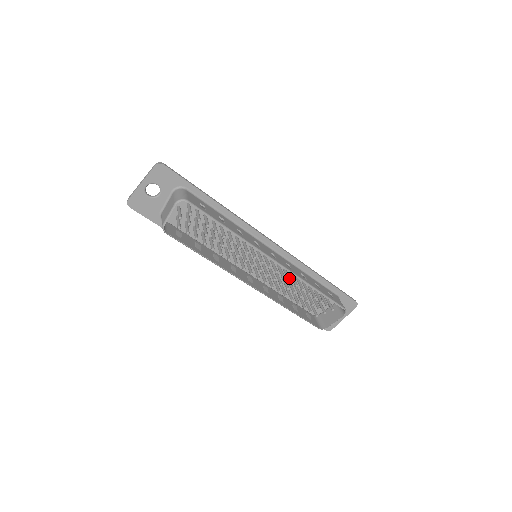
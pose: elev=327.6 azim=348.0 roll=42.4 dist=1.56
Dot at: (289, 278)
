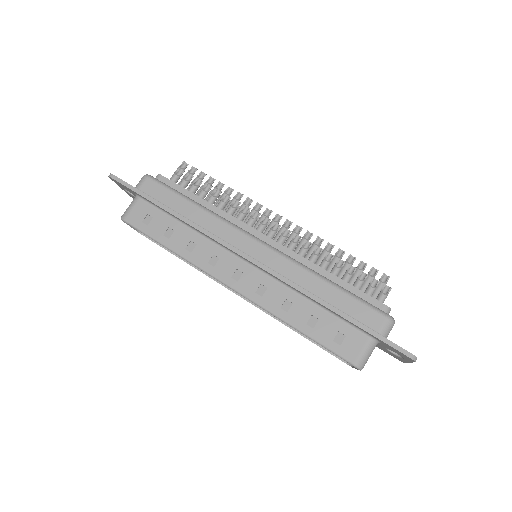
Dot at: occluded
